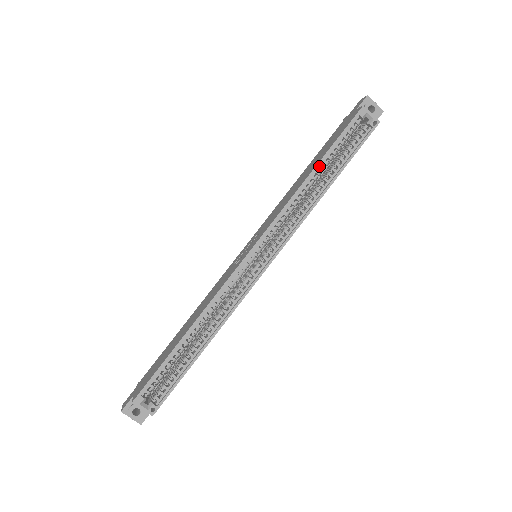
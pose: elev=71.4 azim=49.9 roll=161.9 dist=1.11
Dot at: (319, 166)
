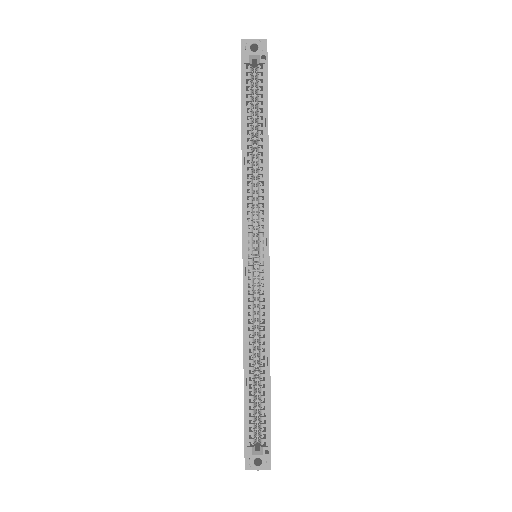
Dot at: (245, 137)
